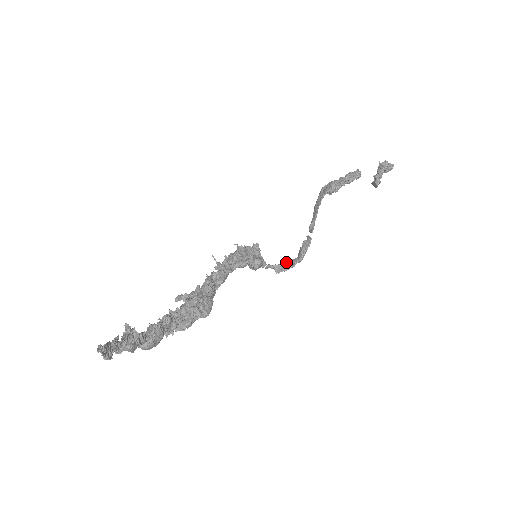
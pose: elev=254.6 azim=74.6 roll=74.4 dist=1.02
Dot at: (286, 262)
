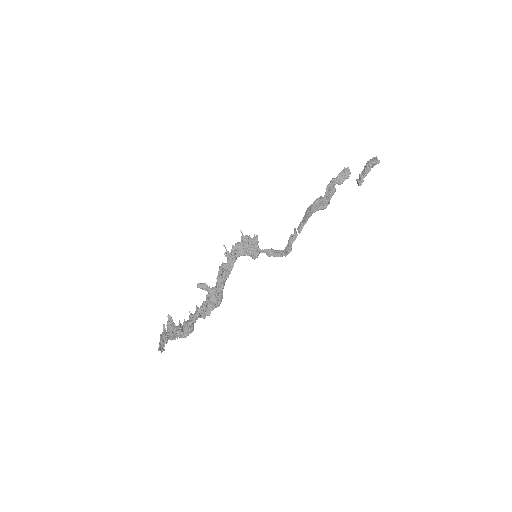
Dot at: (275, 252)
